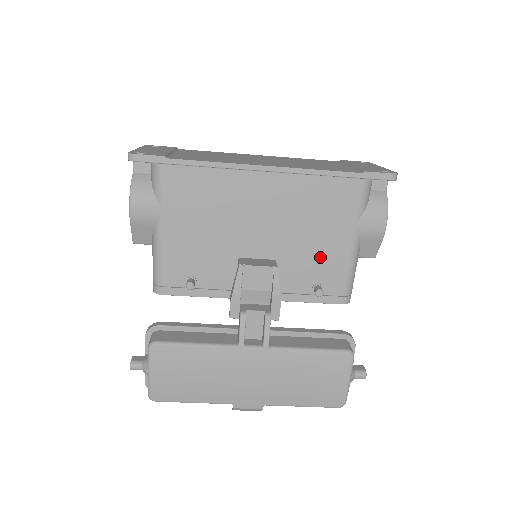
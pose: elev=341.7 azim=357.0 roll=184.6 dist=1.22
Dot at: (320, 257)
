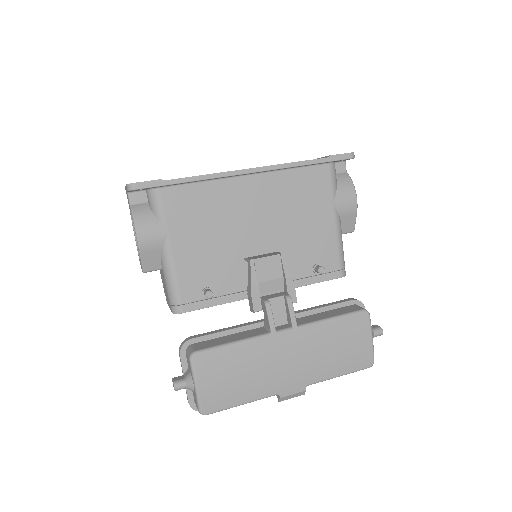
Dot at: (312, 239)
